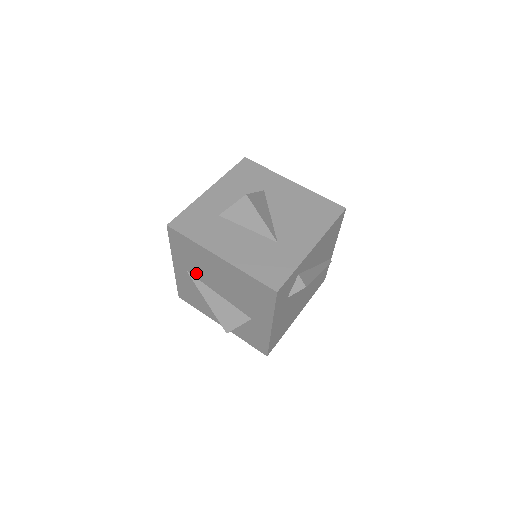
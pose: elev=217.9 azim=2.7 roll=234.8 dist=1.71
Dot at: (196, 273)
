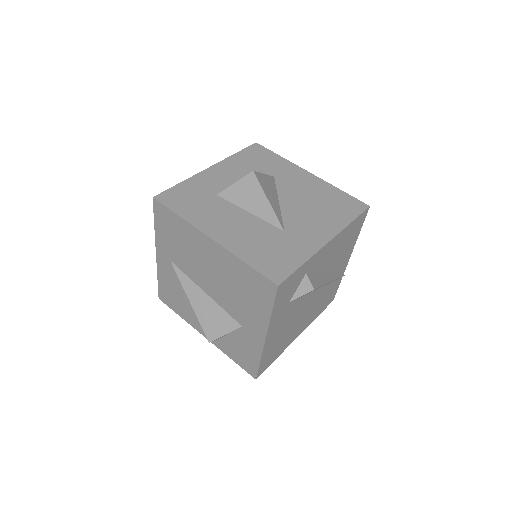
Dot at: (181, 263)
